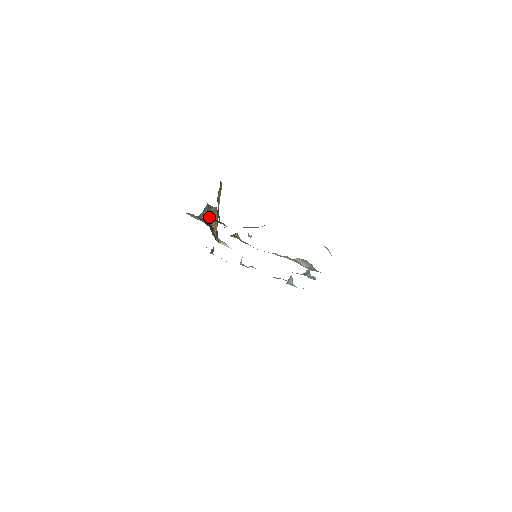
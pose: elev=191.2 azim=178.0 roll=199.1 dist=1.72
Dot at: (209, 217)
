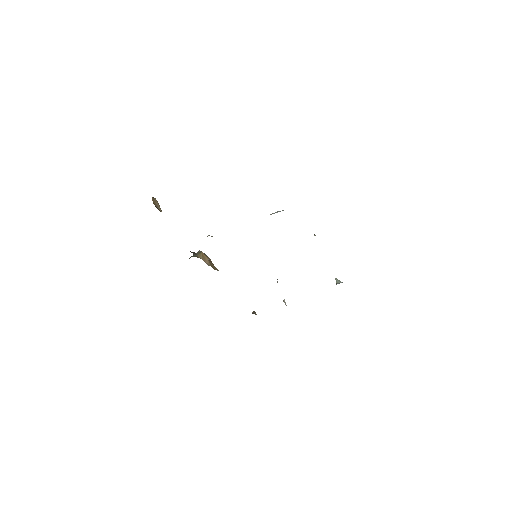
Dot at: (194, 256)
